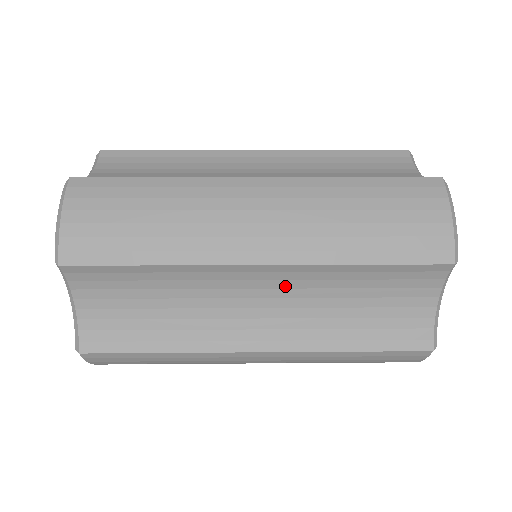
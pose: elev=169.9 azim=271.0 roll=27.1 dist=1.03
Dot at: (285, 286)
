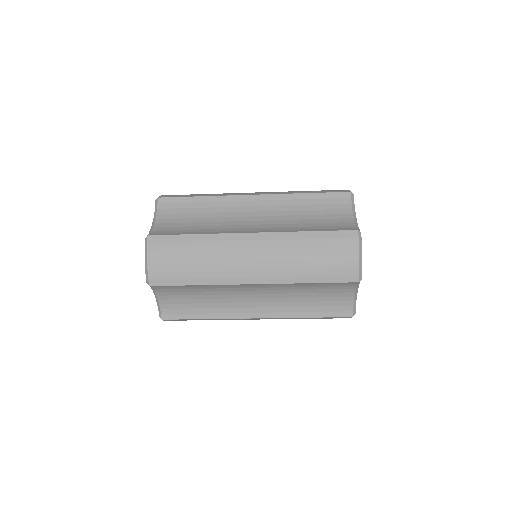
Dot at: (267, 210)
